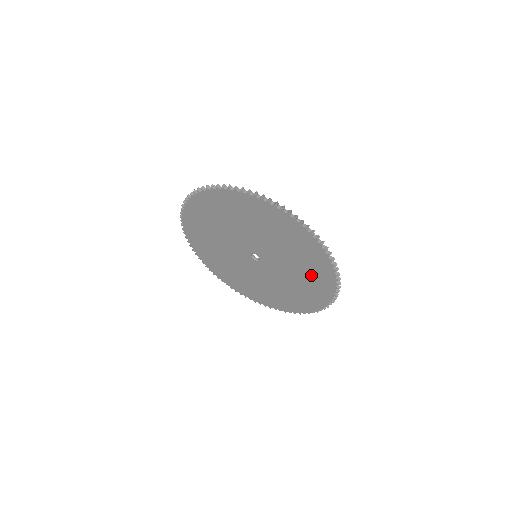
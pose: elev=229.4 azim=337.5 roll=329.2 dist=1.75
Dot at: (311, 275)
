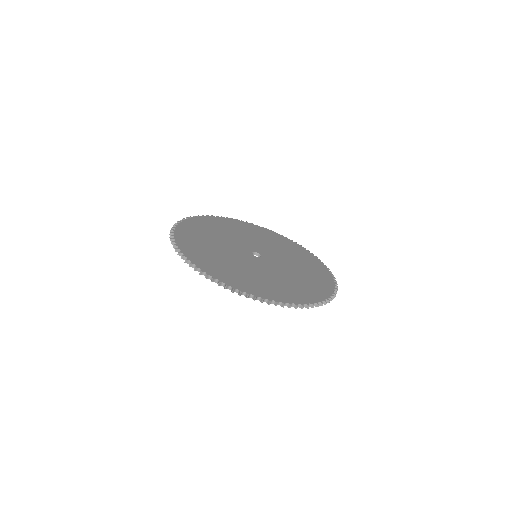
Dot at: occluded
